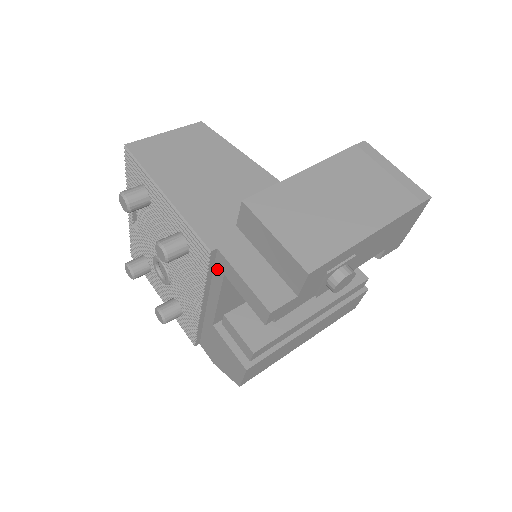
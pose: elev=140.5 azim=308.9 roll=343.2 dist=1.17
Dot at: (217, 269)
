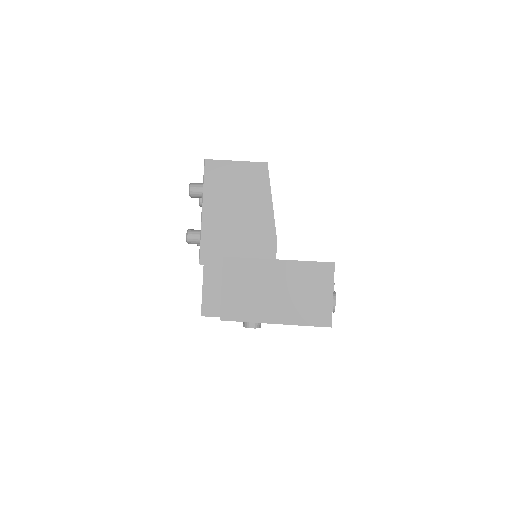
Dot at: occluded
